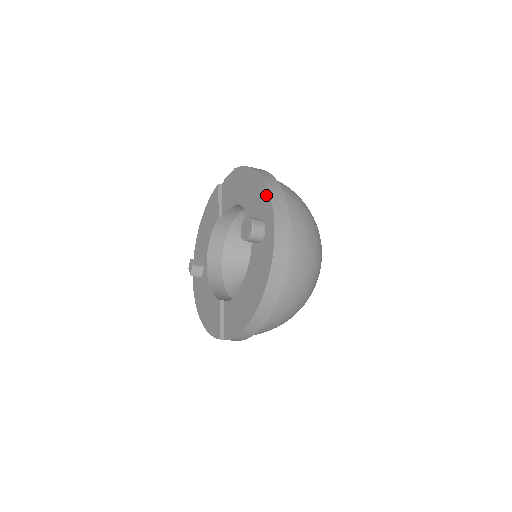
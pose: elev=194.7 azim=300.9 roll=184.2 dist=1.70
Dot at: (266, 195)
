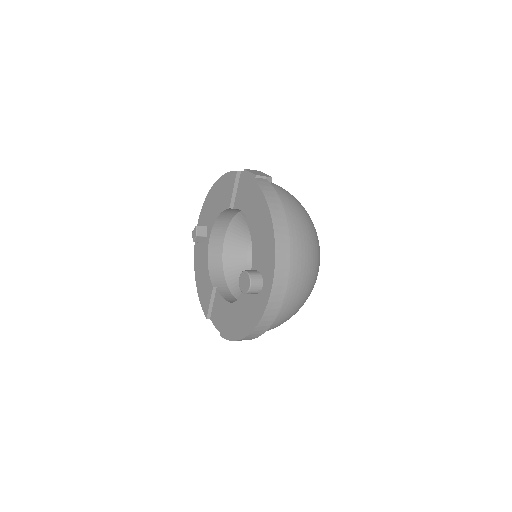
Dot at: (272, 259)
